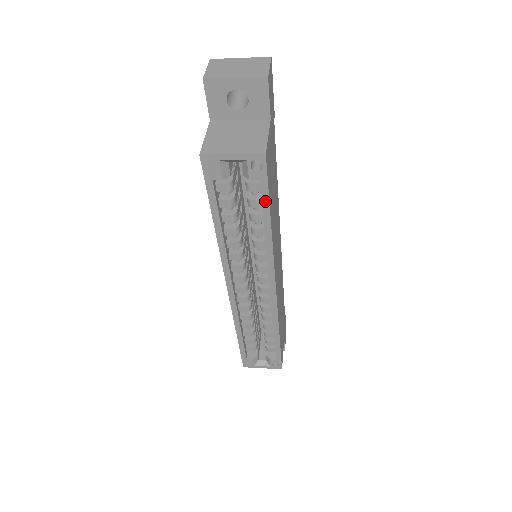
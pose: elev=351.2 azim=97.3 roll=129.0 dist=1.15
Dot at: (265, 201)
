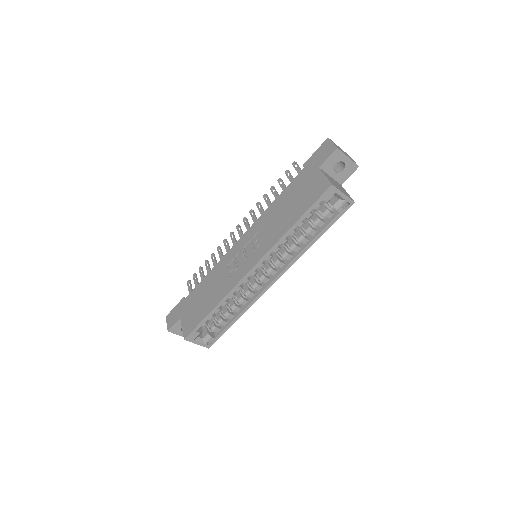
Dot at: (330, 225)
